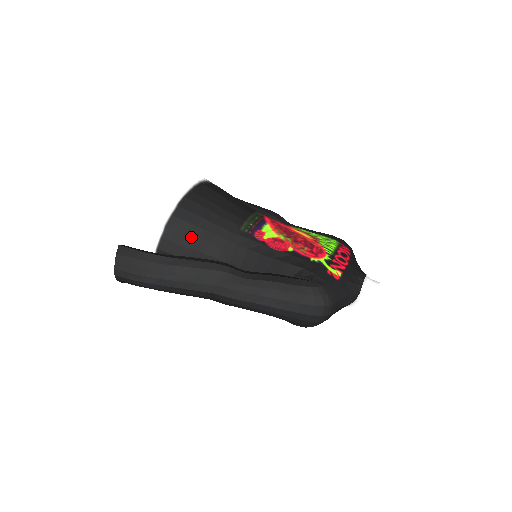
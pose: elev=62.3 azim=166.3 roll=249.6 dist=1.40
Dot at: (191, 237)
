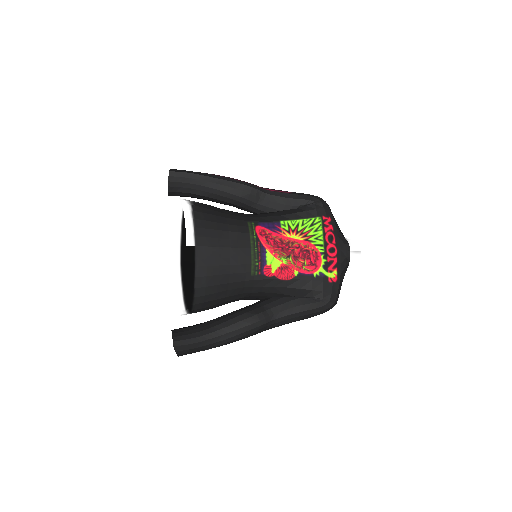
Dot at: (216, 300)
